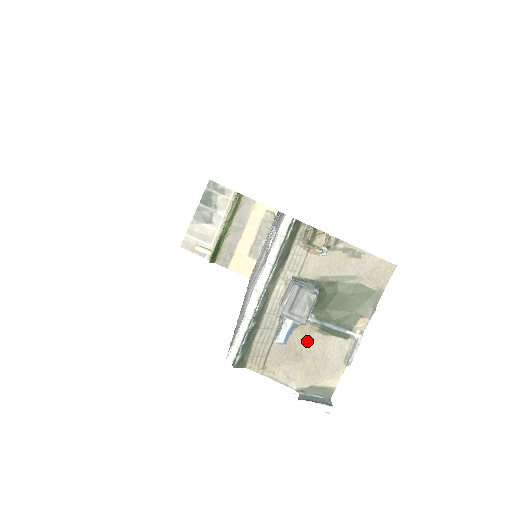
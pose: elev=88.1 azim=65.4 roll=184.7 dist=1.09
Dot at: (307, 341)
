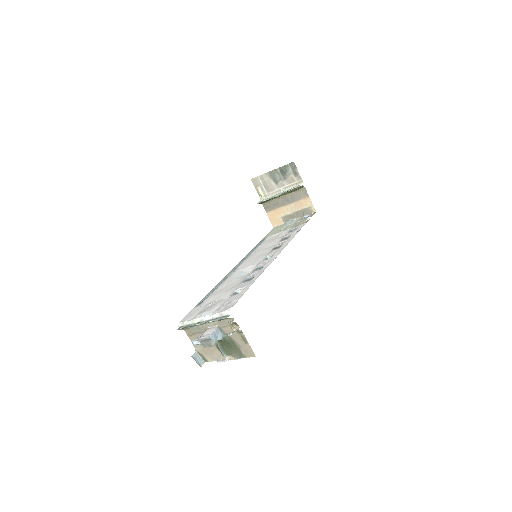
Dot at: occluded
